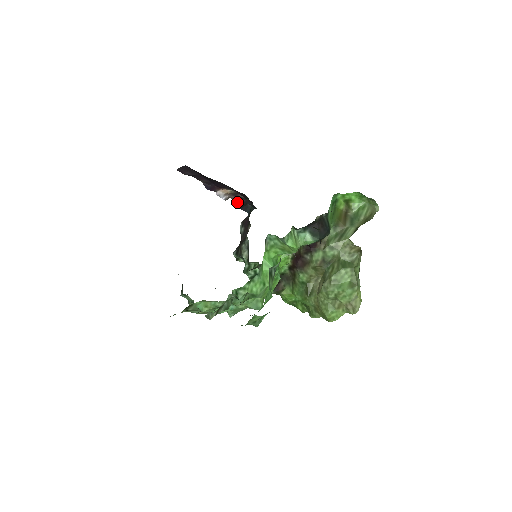
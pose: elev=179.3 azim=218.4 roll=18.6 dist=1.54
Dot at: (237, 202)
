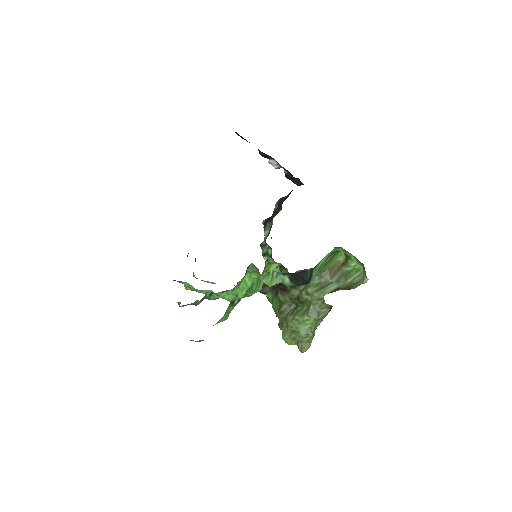
Dot at: (288, 174)
